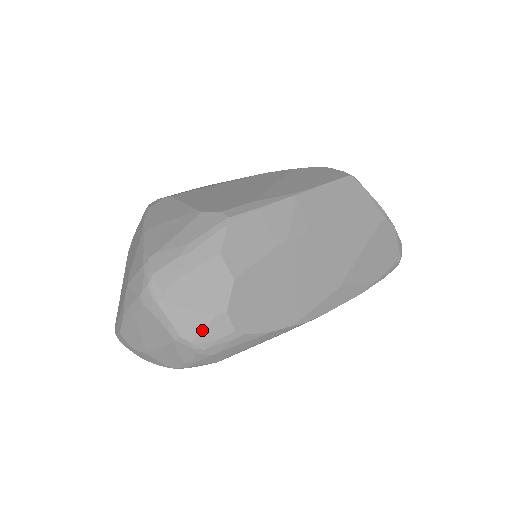
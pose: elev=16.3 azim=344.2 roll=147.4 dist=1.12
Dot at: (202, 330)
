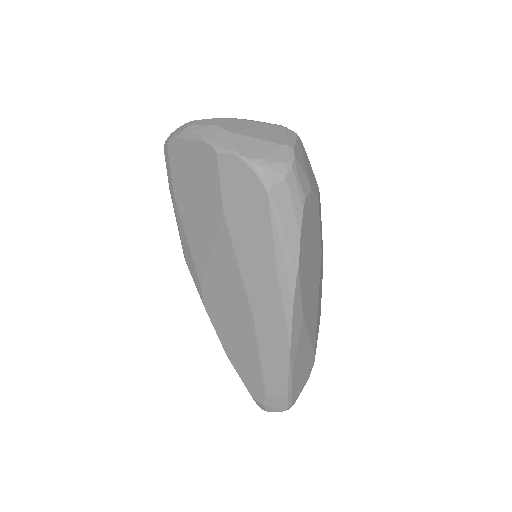
Dot at: (301, 167)
